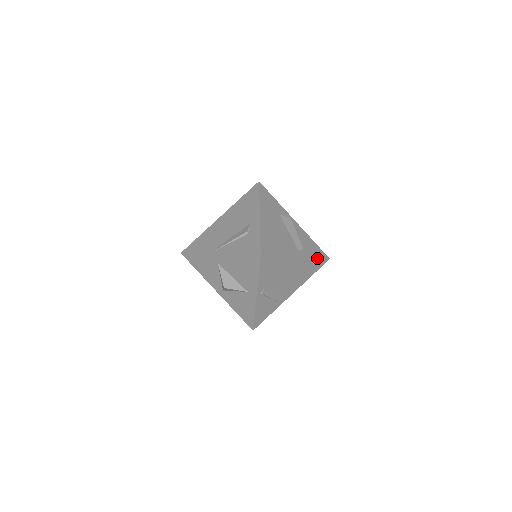
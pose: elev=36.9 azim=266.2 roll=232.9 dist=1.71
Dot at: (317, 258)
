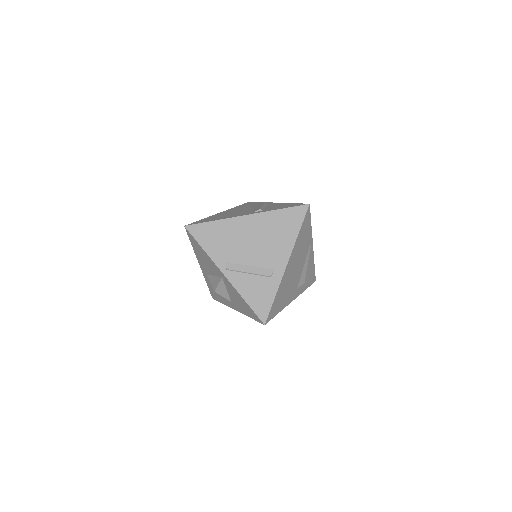
Dot at: (282, 208)
